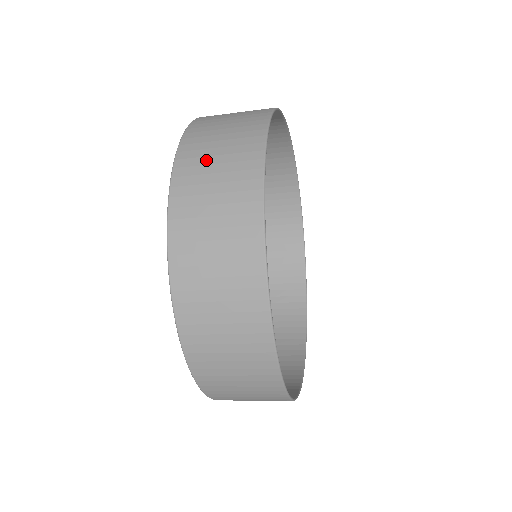
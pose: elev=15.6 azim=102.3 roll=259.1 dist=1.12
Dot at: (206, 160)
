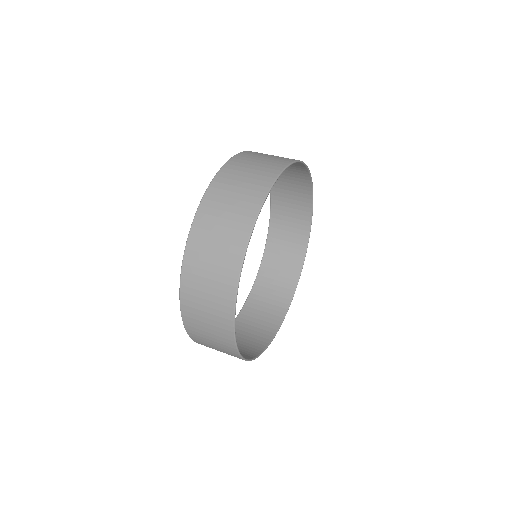
Dot at: (210, 347)
